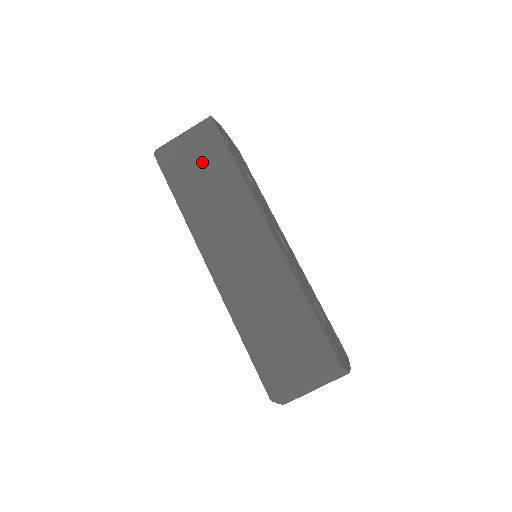
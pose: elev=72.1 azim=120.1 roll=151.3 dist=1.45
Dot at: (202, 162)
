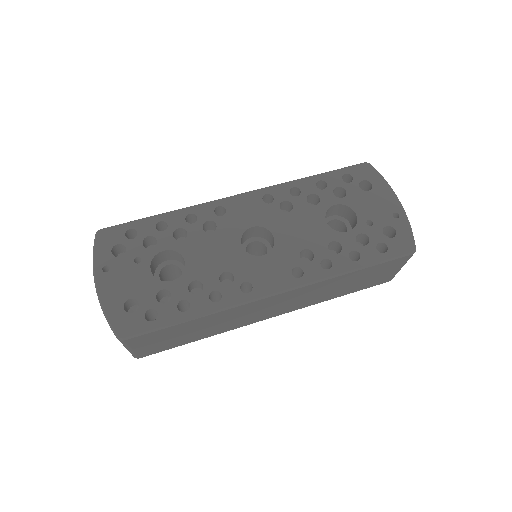
Dot at: (171, 337)
